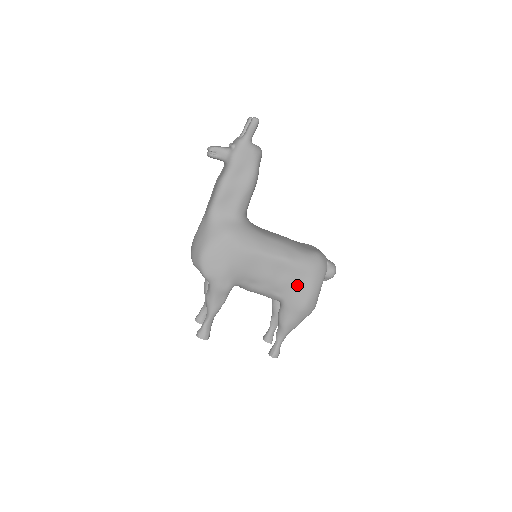
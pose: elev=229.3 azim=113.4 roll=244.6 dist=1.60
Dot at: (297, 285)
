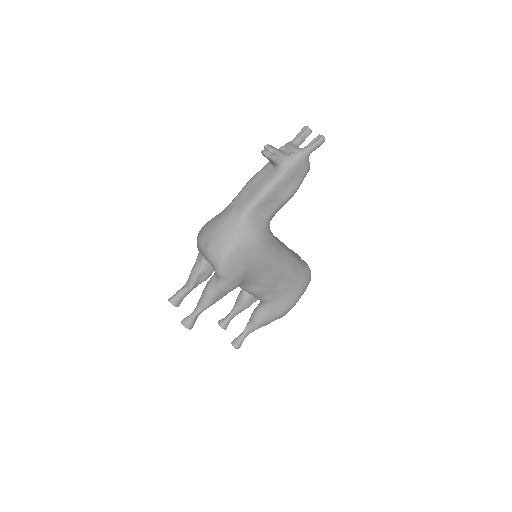
Dot at: (287, 293)
